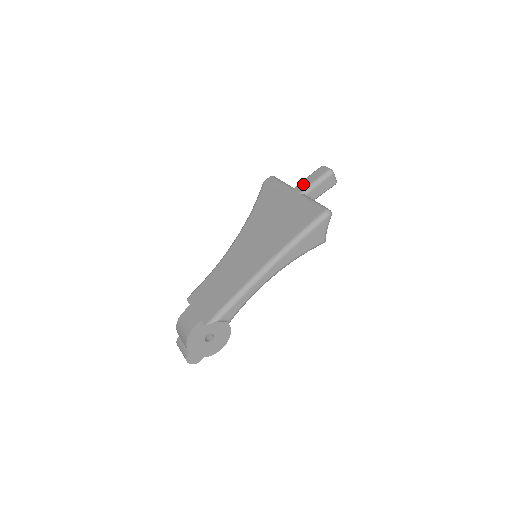
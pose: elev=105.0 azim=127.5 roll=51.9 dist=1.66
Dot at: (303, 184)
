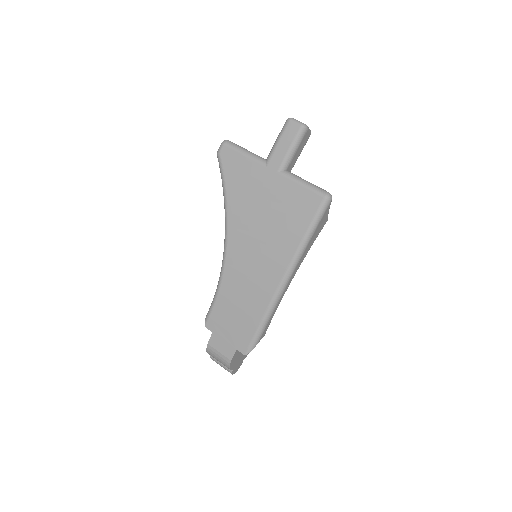
Dot at: (277, 156)
